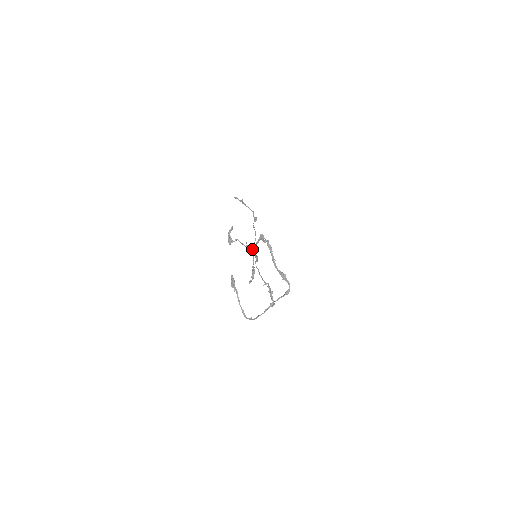
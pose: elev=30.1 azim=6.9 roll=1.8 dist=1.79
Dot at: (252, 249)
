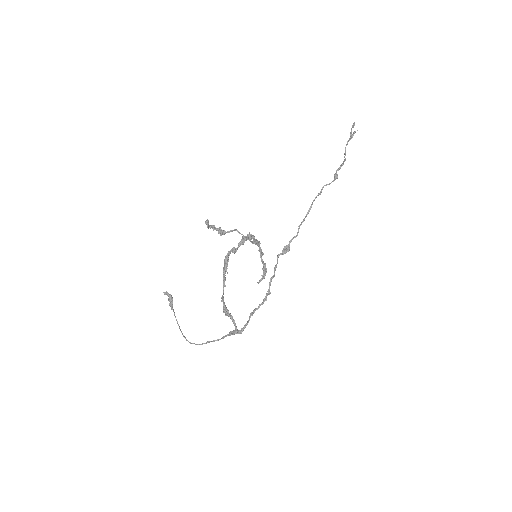
Dot at: (258, 243)
